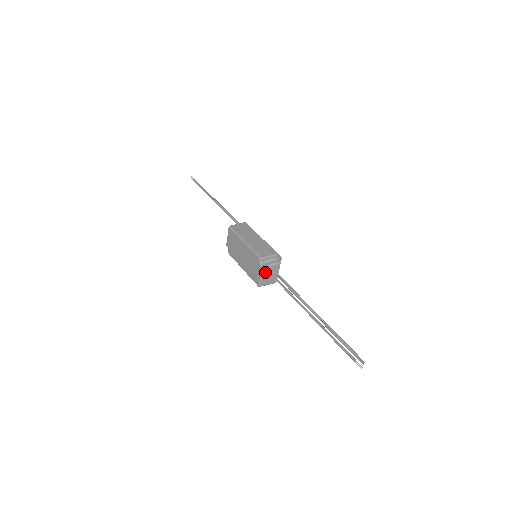
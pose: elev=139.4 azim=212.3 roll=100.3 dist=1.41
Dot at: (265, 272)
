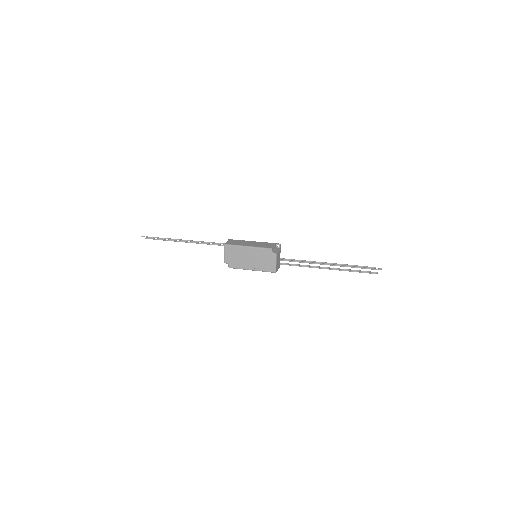
Dot at: (277, 258)
